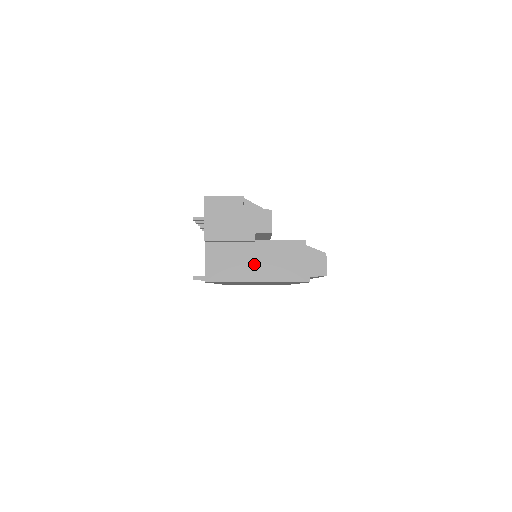
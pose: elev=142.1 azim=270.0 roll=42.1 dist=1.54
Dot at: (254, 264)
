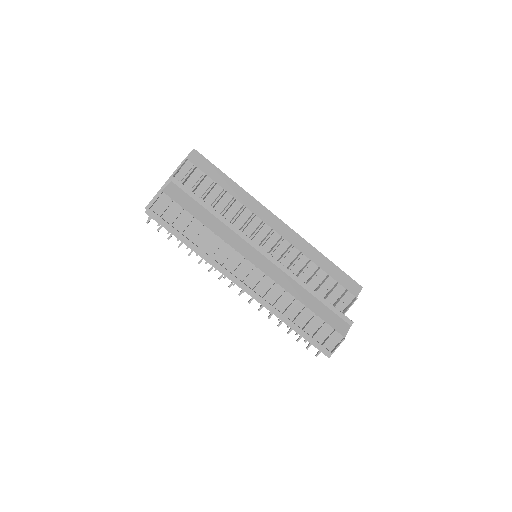
Dot at: occluded
